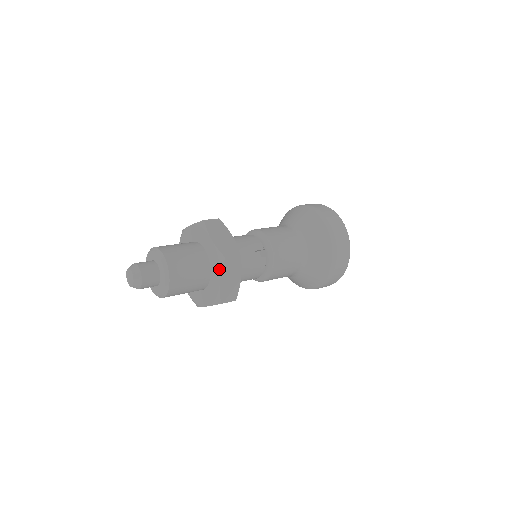
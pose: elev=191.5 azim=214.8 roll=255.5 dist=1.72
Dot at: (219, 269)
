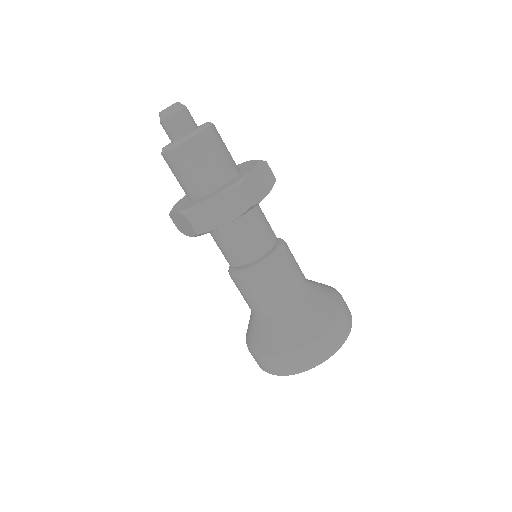
Dot at: (255, 164)
